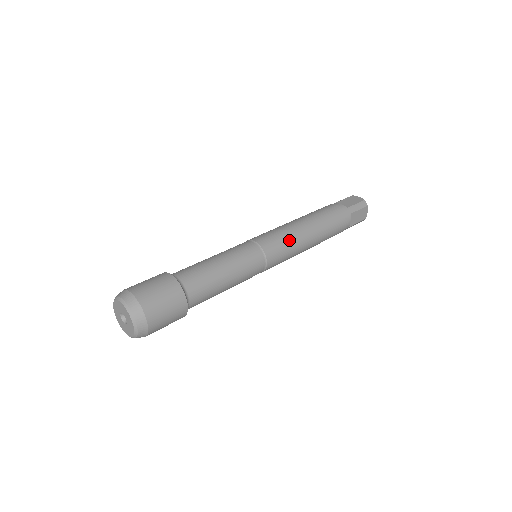
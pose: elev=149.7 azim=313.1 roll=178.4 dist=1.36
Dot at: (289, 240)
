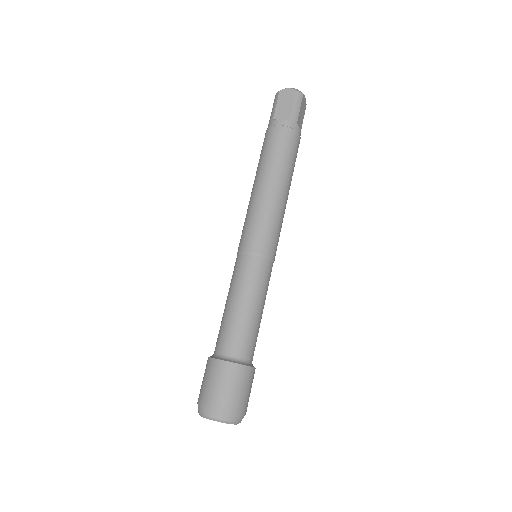
Dot at: (274, 219)
